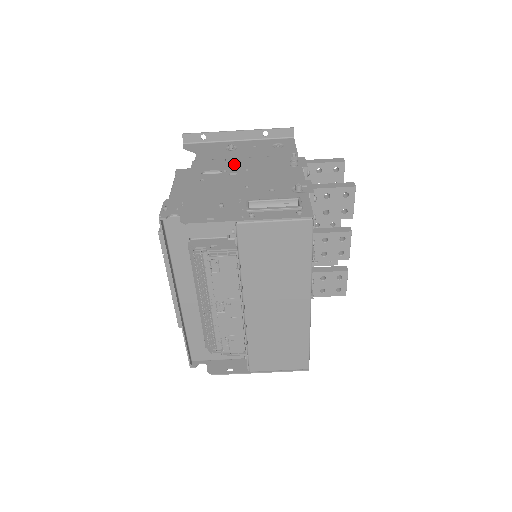
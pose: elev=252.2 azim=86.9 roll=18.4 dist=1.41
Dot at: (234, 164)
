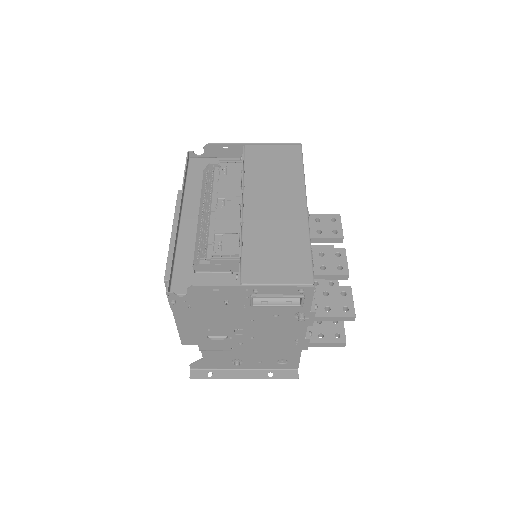
Dot at: occluded
